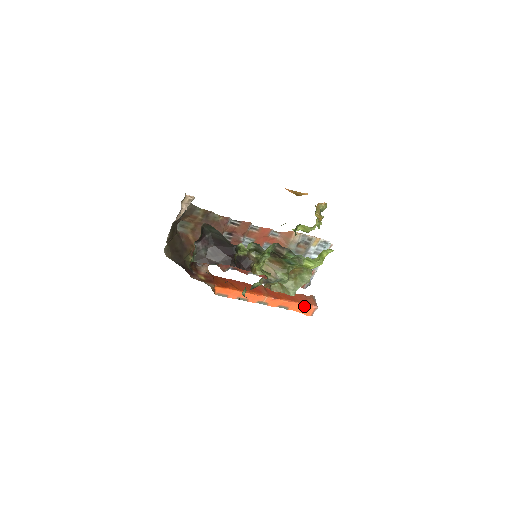
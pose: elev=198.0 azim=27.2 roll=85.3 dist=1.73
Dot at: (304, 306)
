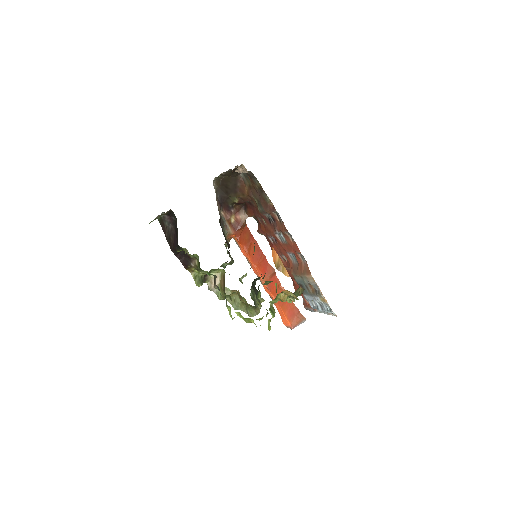
Dot at: (285, 316)
